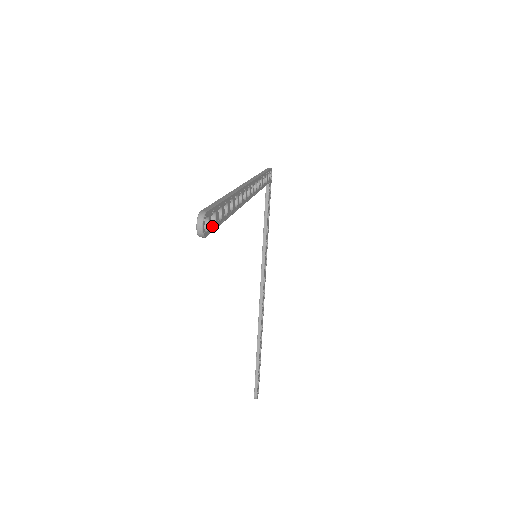
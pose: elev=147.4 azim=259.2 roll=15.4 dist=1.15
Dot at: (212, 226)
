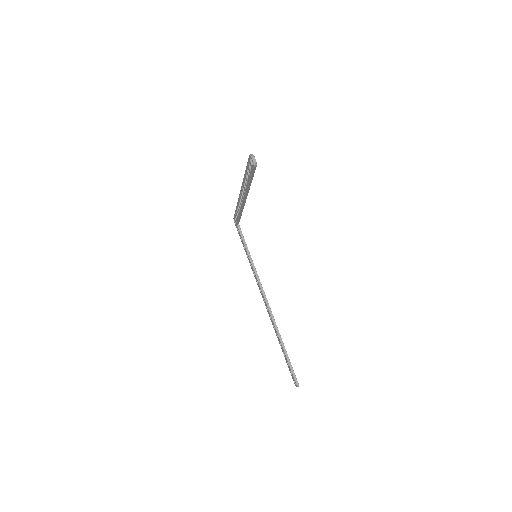
Dot at: occluded
